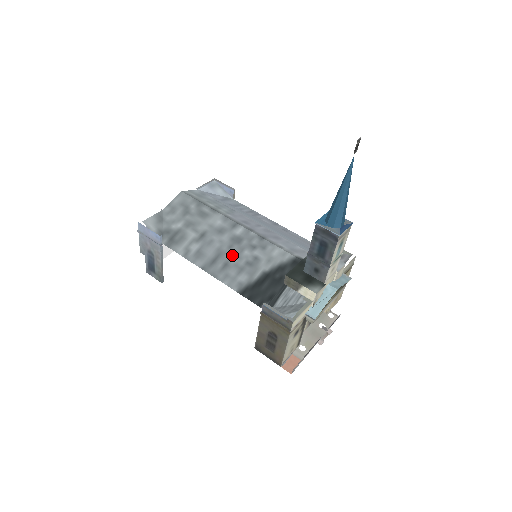
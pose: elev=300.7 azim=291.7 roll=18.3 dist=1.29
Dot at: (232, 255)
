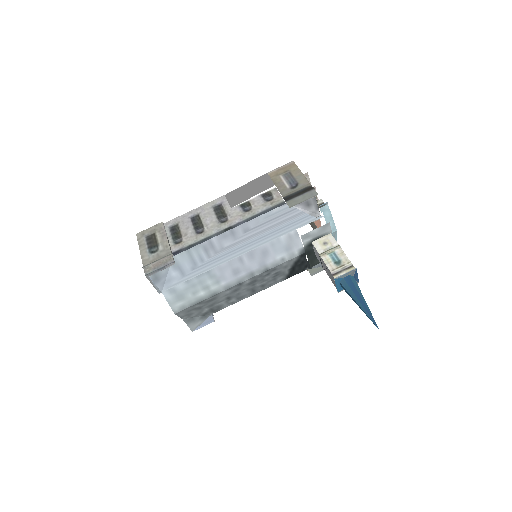
Dot at: (260, 284)
